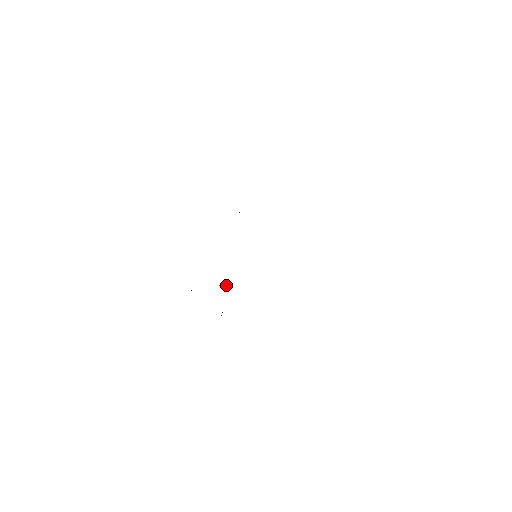
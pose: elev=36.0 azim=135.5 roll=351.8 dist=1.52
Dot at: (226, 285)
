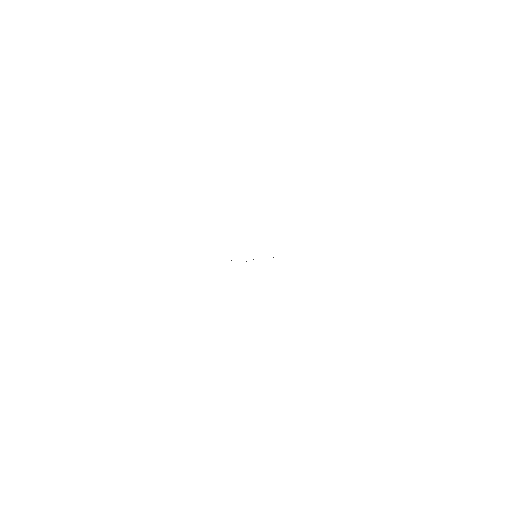
Dot at: (273, 257)
